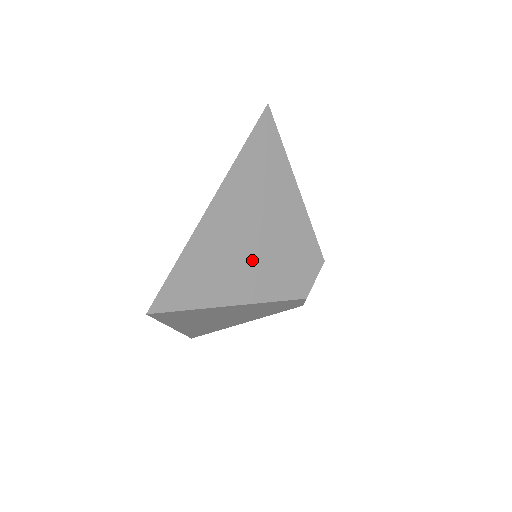
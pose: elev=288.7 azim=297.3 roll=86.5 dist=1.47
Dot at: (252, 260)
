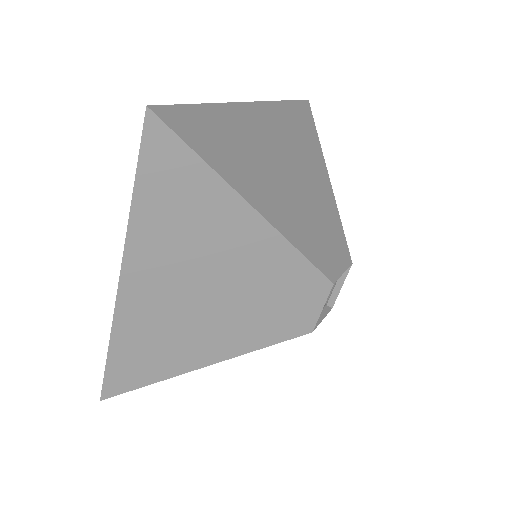
Dot at: (280, 186)
